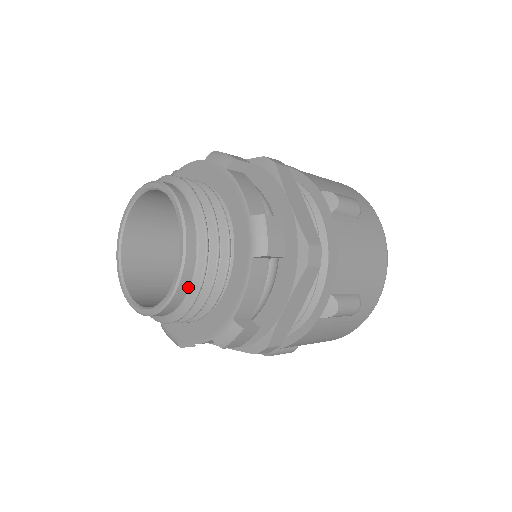
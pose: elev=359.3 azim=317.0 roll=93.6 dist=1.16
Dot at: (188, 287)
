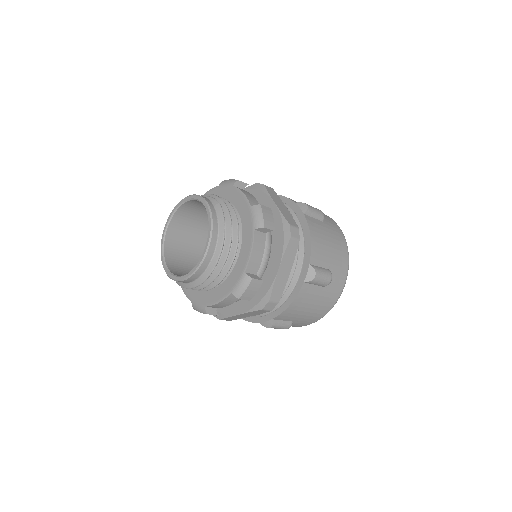
Dot at: (190, 282)
